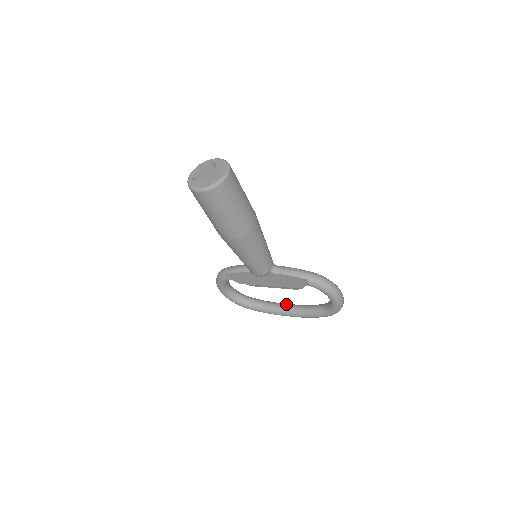
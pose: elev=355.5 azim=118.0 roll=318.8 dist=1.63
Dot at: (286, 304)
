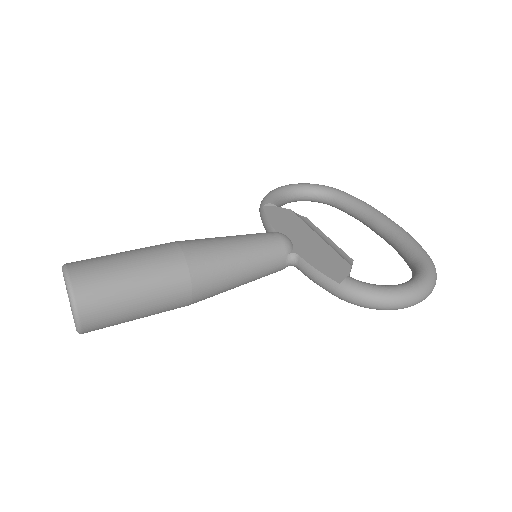
Dot at: (376, 222)
